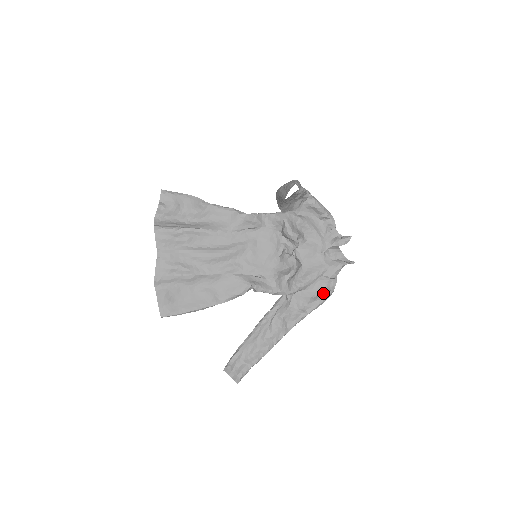
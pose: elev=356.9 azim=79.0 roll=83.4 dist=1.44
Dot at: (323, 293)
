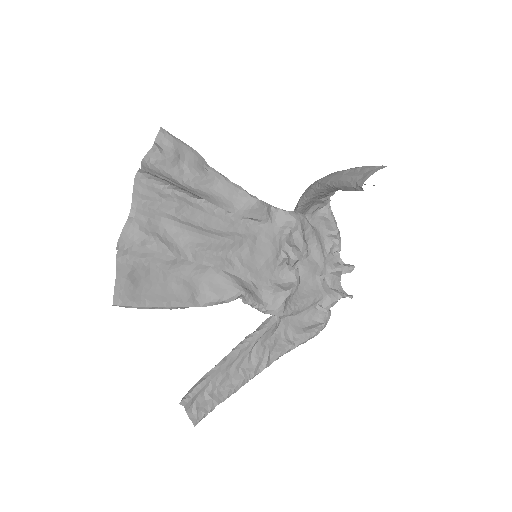
Dot at: (315, 325)
